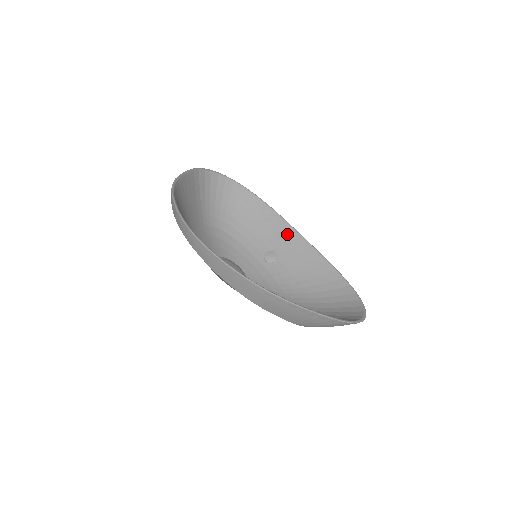
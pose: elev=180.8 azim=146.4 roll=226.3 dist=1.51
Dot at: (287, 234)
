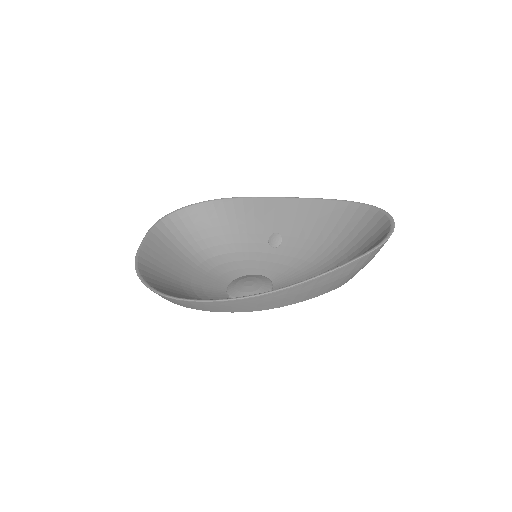
Dot at: (272, 208)
